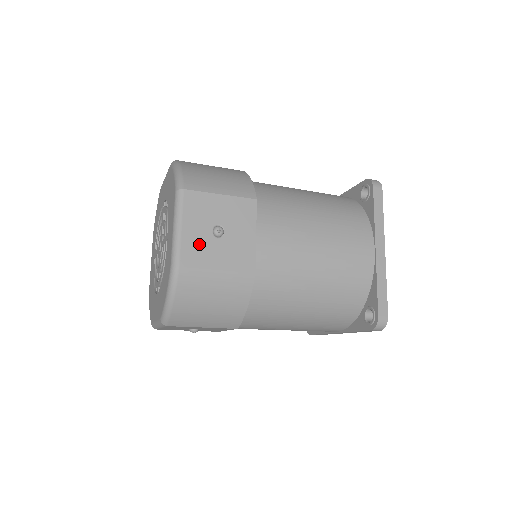
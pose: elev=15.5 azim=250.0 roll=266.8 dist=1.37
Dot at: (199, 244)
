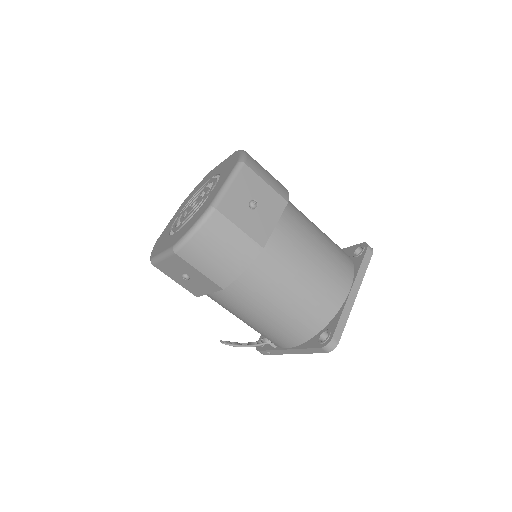
Dot at: occluded
